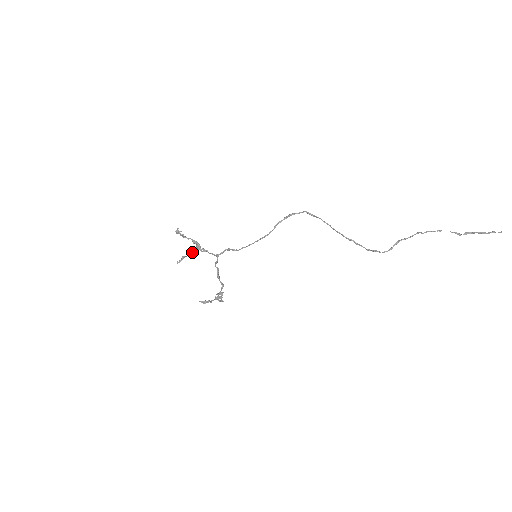
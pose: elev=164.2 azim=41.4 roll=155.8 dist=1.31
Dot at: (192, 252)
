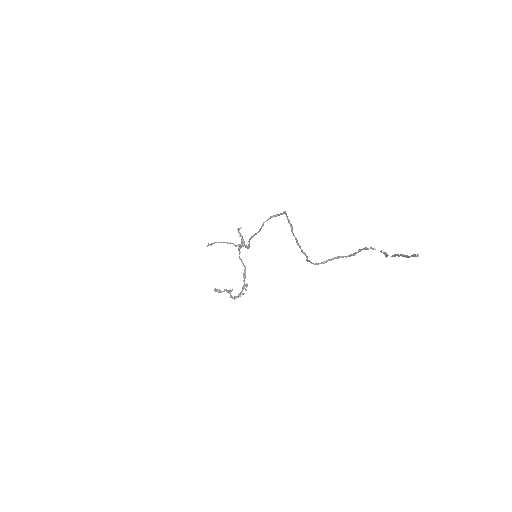
Dot at: (224, 242)
